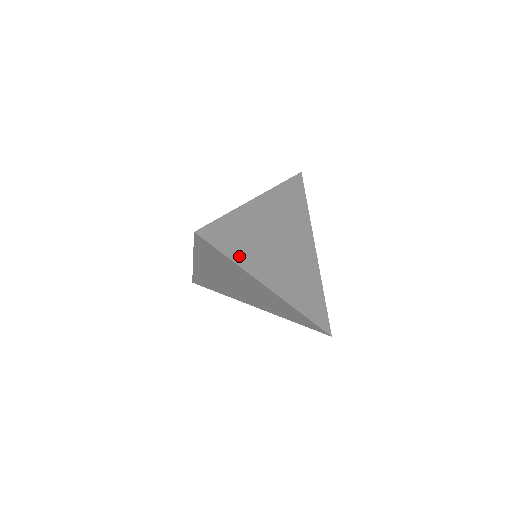
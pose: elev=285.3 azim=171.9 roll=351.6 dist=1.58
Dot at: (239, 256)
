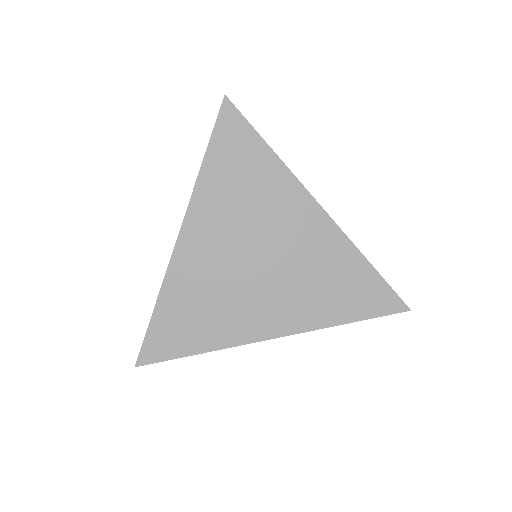
Dot at: (205, 339)
